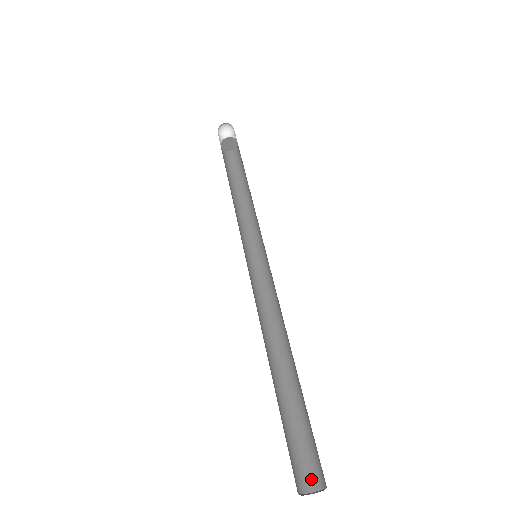
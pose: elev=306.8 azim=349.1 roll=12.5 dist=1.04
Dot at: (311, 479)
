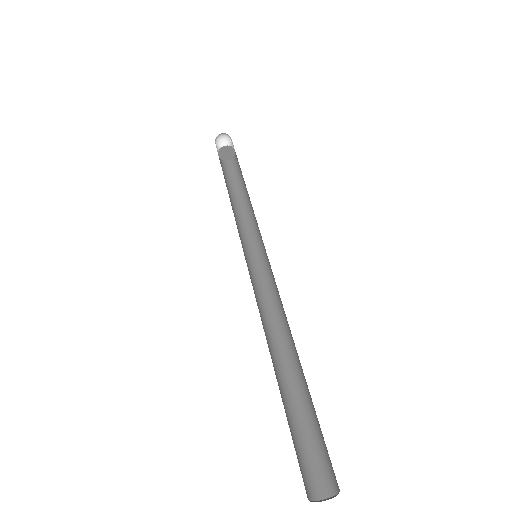
Dot at: (314, 486)
